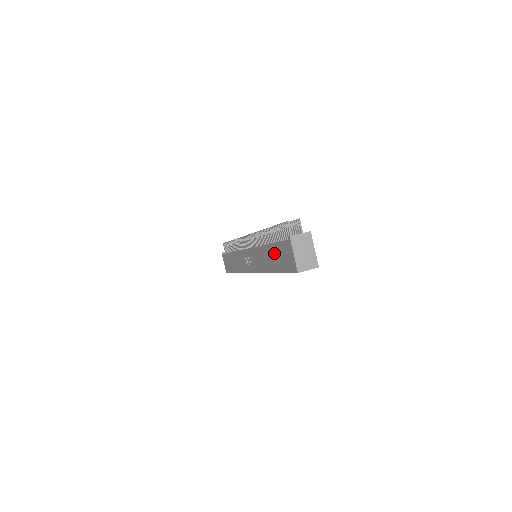
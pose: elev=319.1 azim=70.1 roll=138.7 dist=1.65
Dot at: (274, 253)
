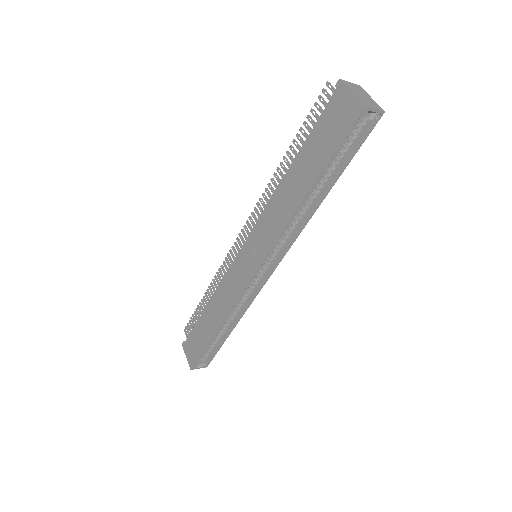
Dot at: (307, 155)
